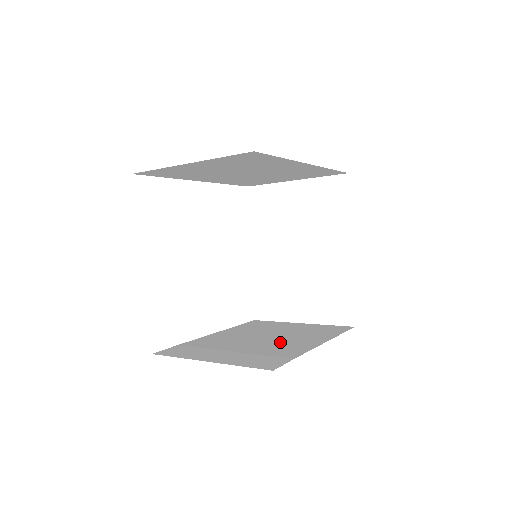
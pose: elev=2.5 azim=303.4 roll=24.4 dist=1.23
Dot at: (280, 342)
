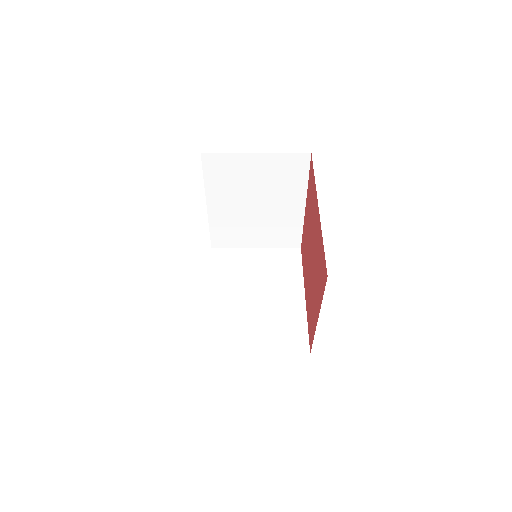
Dot at: (275, 300)
